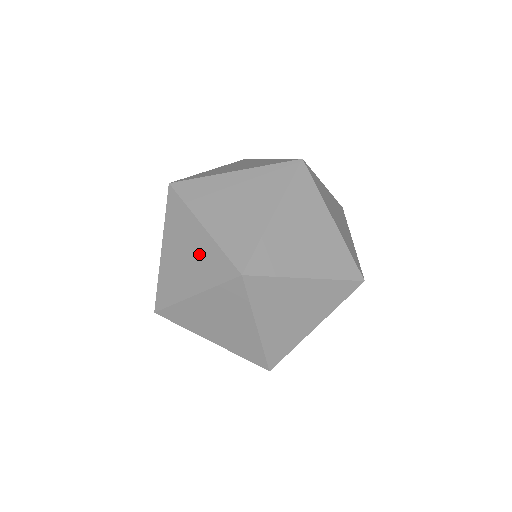
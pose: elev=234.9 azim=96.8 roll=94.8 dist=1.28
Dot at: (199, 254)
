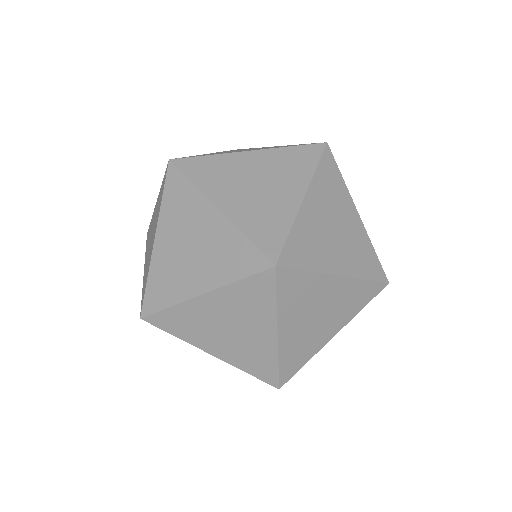
Dot at: (212, 243)
